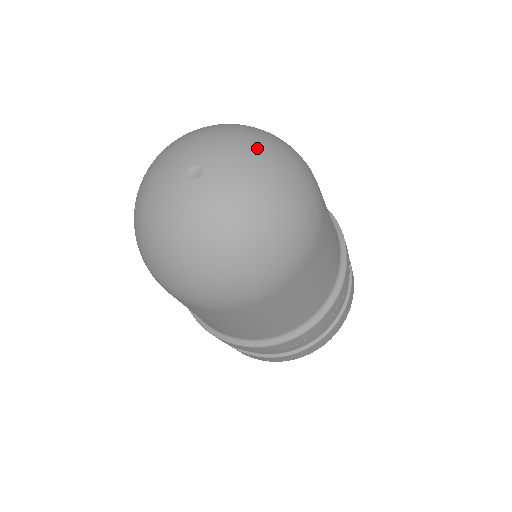
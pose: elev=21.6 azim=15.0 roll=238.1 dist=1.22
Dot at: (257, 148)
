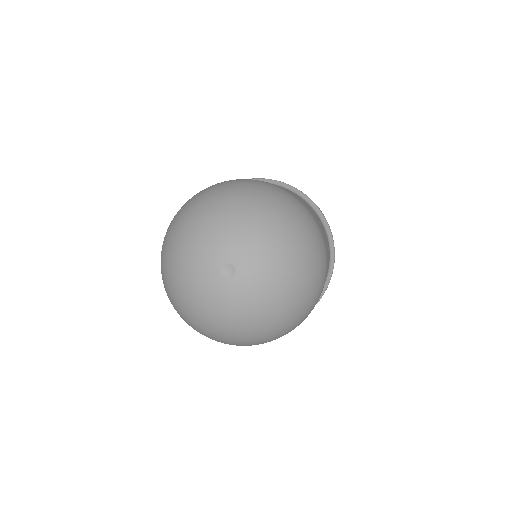
Dot at: (253, 217)
